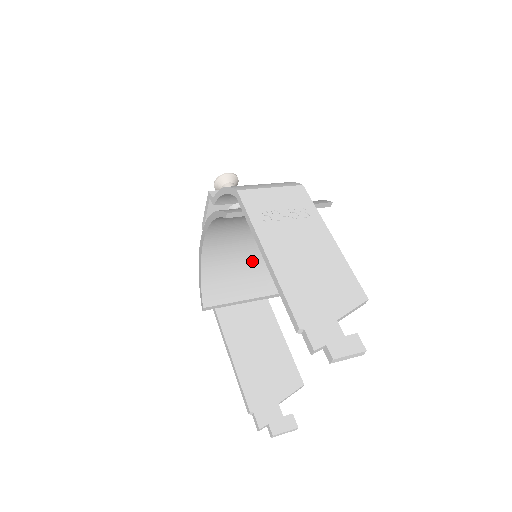
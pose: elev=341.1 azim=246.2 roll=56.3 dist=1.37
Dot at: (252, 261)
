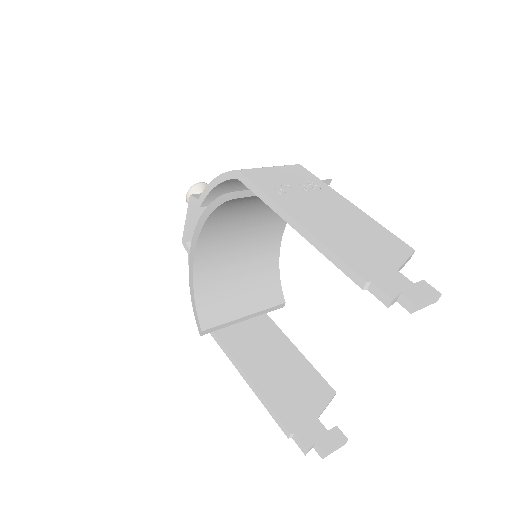
Dot at: (245, 271)
